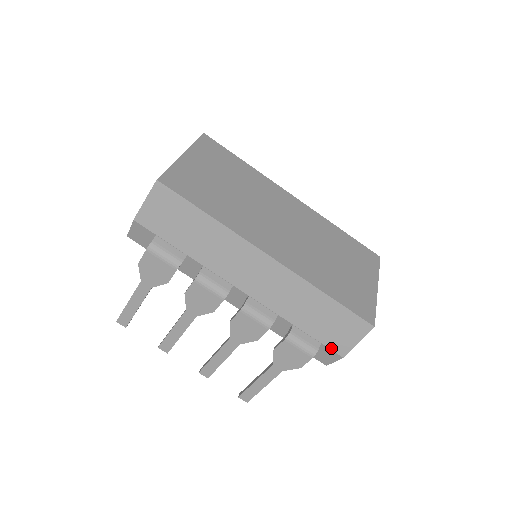
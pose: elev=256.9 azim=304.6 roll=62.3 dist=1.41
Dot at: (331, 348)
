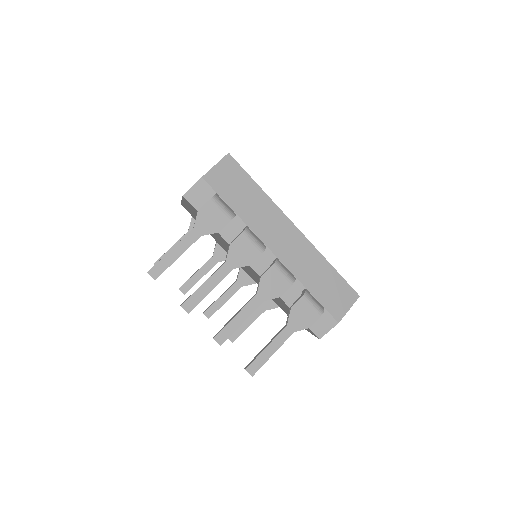
Dot at: (331, 313)
